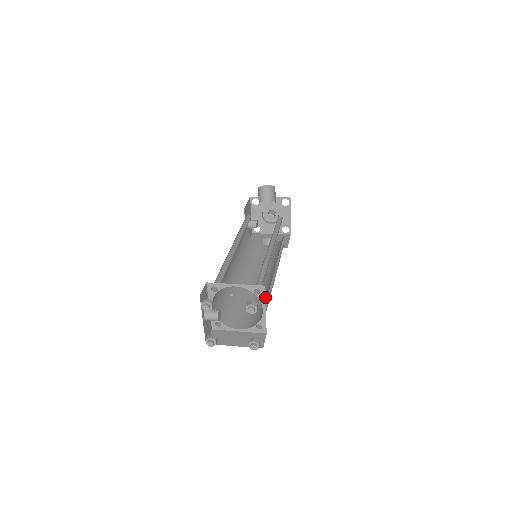
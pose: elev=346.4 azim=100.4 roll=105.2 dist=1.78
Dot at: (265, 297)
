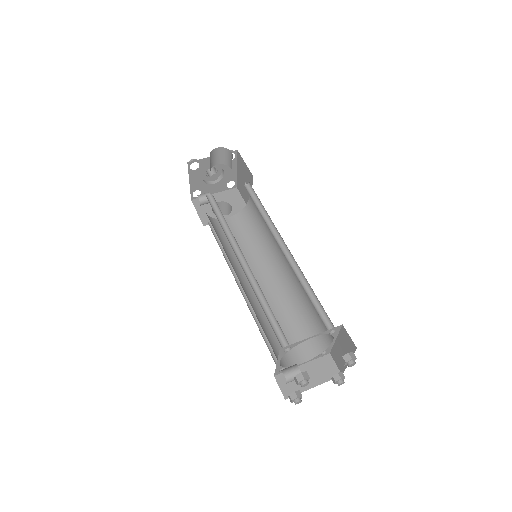
Dot at: (302, 310)
